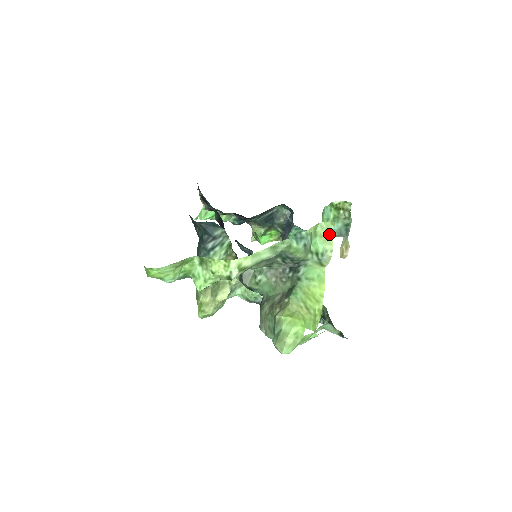
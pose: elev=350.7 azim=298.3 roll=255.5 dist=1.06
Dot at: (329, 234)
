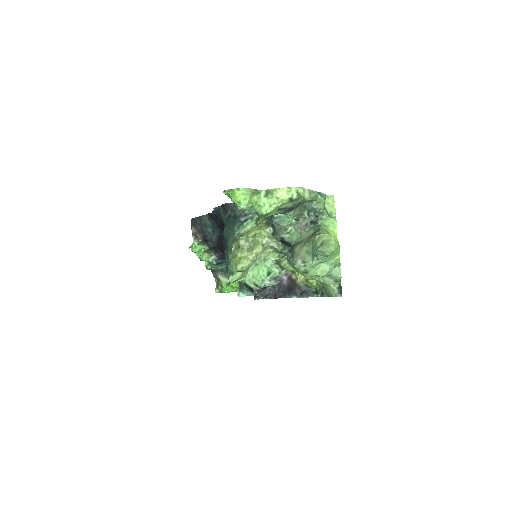
Dot at: (333, 202)
